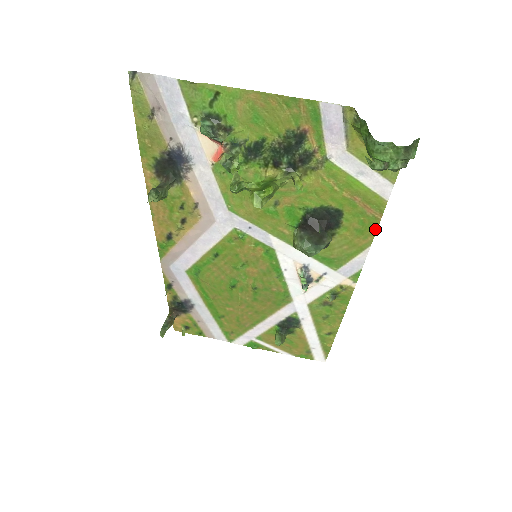
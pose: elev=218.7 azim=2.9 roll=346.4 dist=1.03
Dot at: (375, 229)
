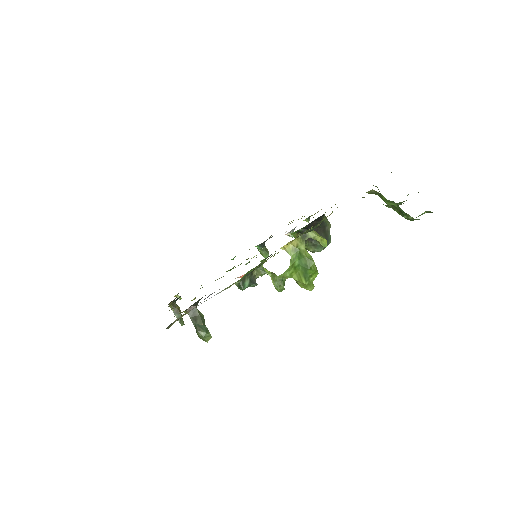
Dot at: occluded
